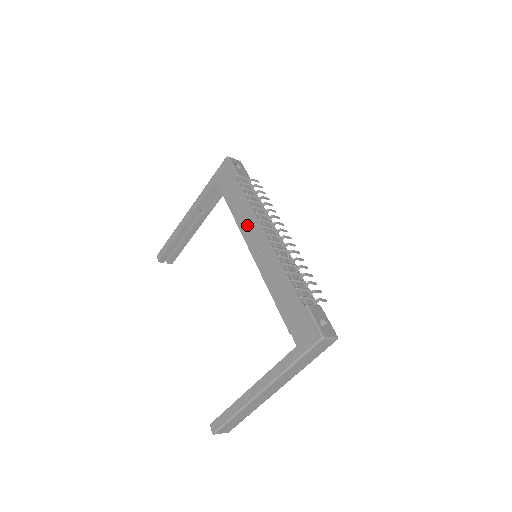
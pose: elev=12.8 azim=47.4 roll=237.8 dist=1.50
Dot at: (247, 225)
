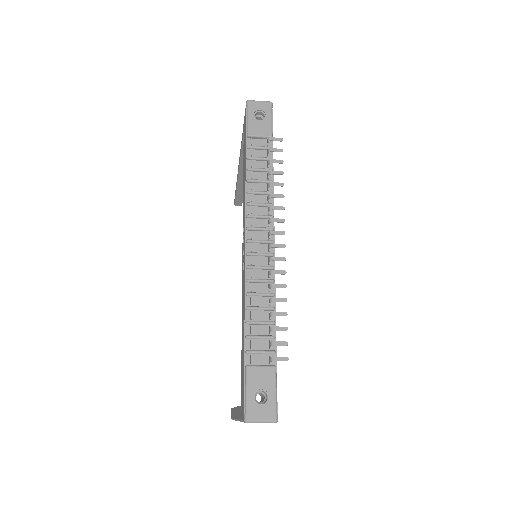
Dot at: (243, 216)
